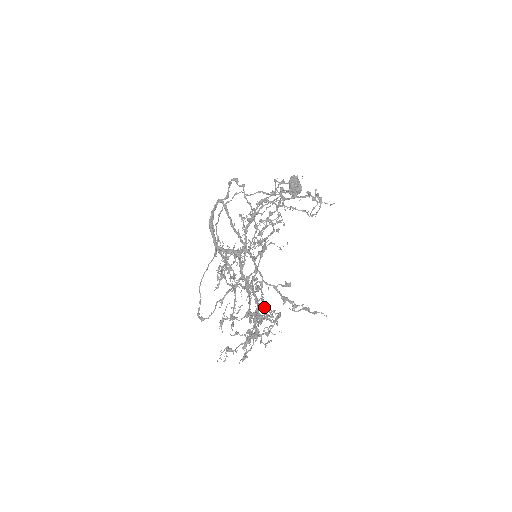
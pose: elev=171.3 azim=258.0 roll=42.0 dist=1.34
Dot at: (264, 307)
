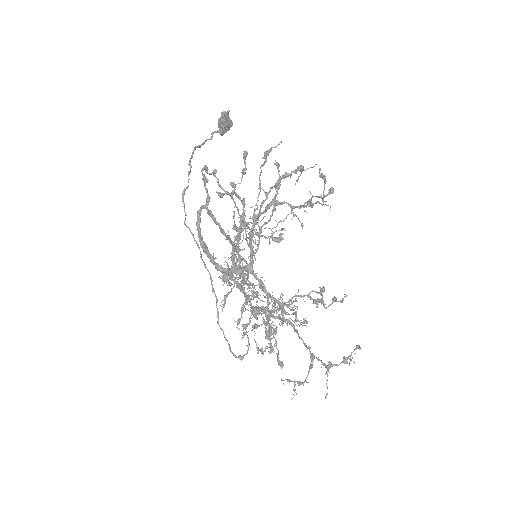
Dot at: (243, 285)
